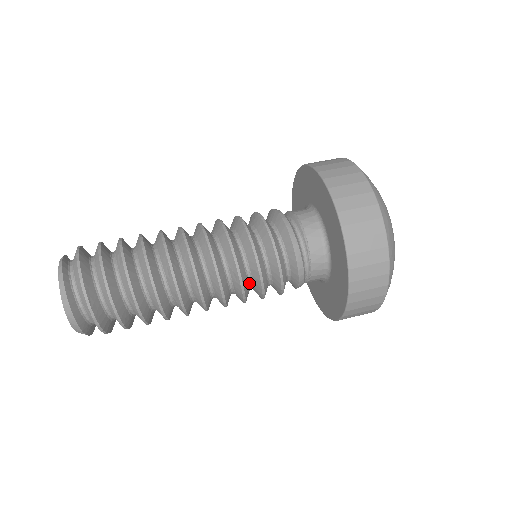
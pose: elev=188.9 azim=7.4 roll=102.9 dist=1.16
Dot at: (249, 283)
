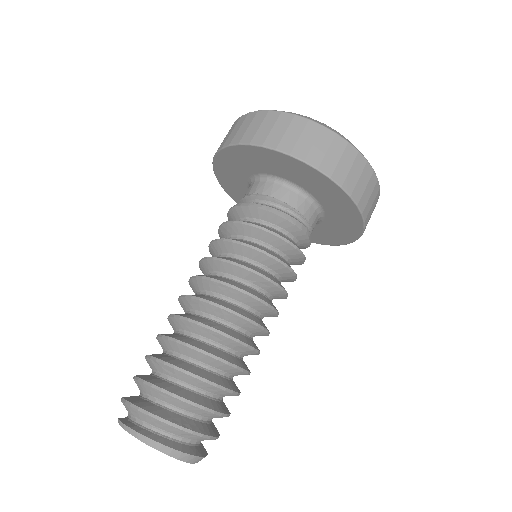
Dot at: (277, 279)
